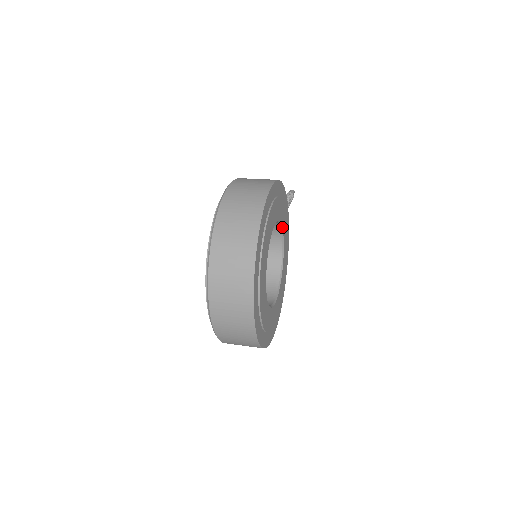
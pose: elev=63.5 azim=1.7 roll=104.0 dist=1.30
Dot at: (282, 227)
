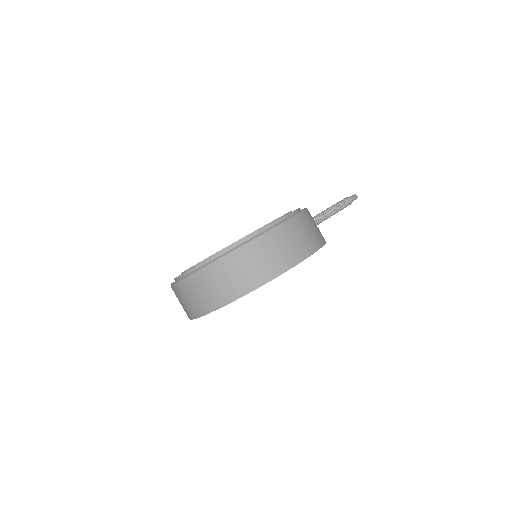
Dot at: occluded
